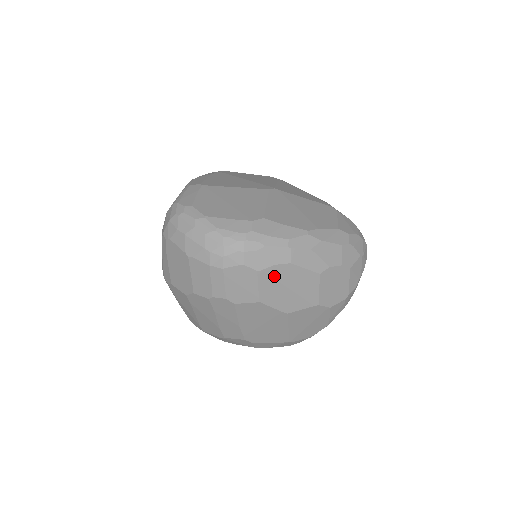
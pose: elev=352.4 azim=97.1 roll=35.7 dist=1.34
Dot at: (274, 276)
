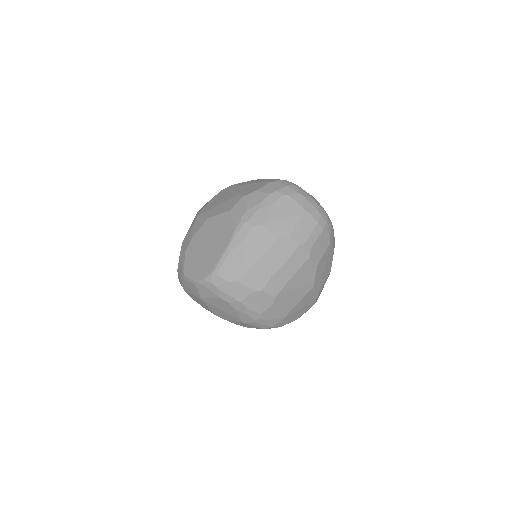
Dot at: (329, 254)
